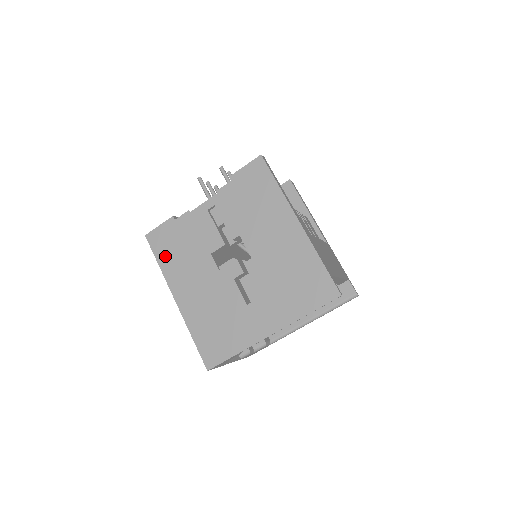
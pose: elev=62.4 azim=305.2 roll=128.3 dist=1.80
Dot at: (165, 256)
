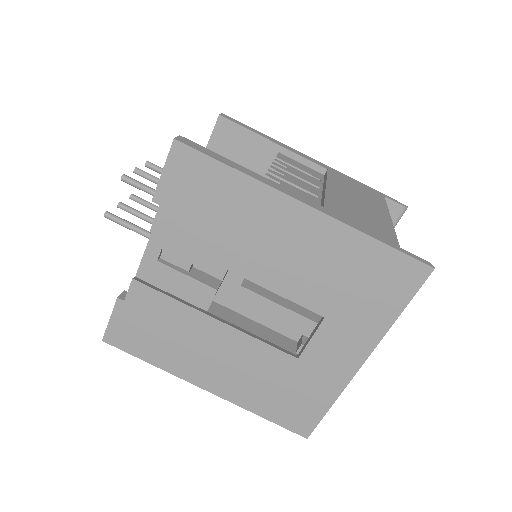
Dot at: (150, 350)
